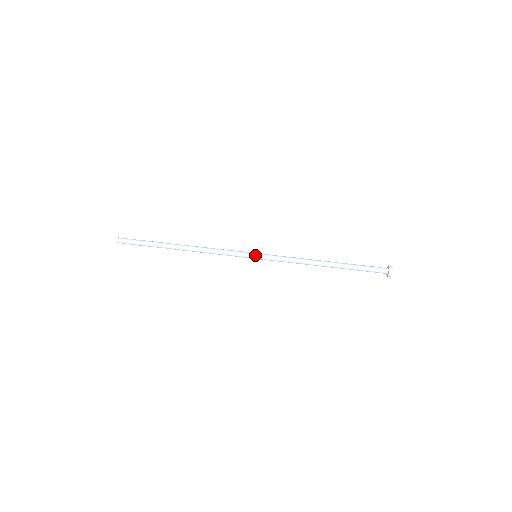
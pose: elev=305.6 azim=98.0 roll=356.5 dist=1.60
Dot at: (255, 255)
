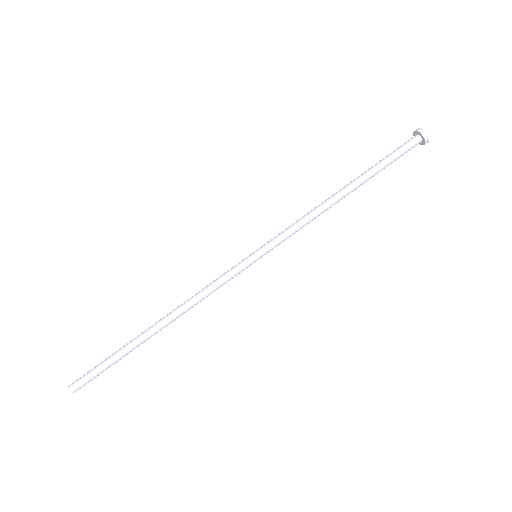
Dot at: (254, 256)
